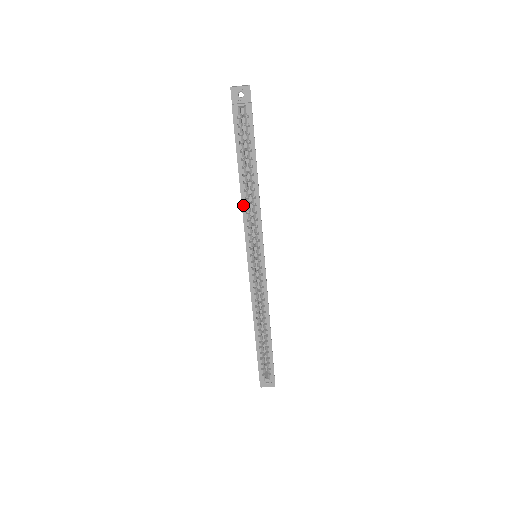
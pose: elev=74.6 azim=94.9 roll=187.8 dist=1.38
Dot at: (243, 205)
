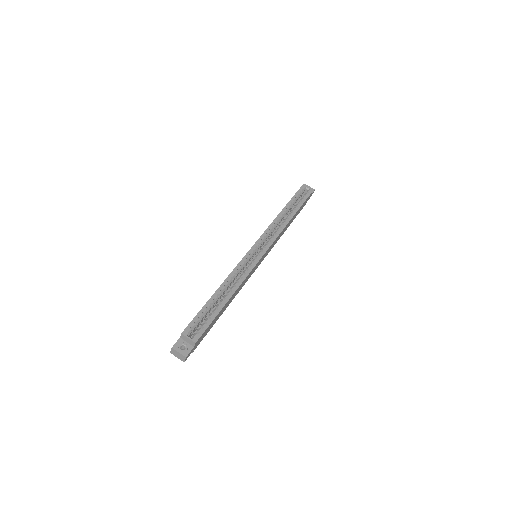
Dot at: (276, 219)
